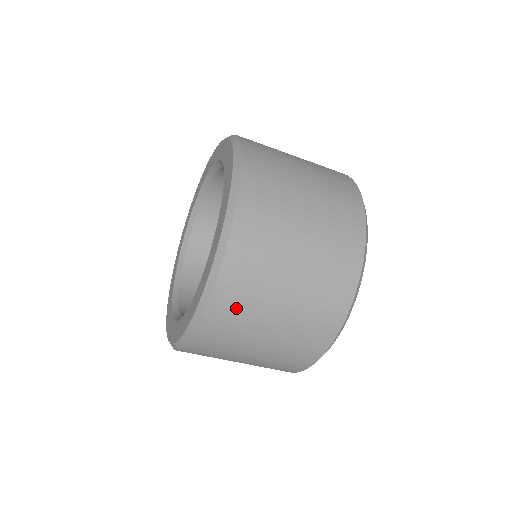
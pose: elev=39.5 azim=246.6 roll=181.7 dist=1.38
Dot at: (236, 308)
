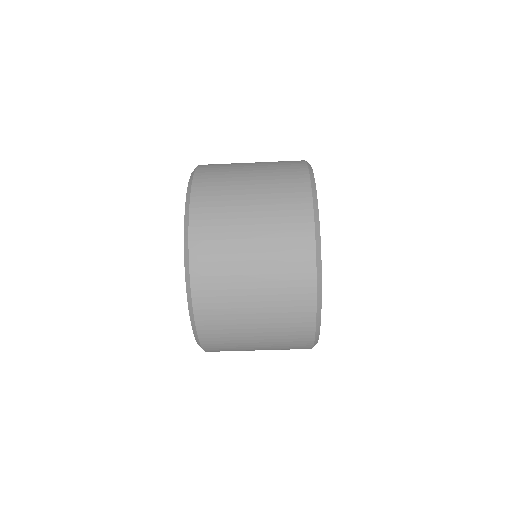
Dot at: (213, 218)
